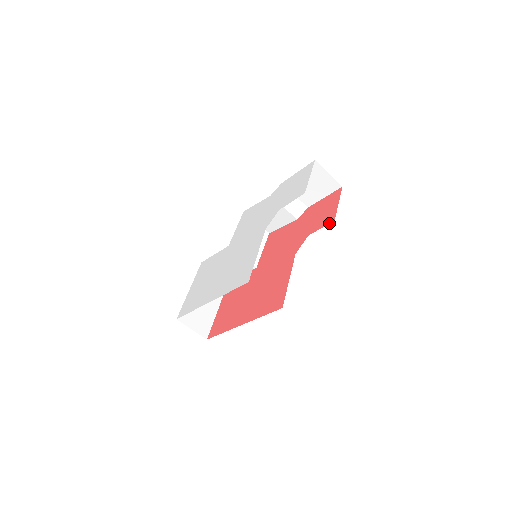
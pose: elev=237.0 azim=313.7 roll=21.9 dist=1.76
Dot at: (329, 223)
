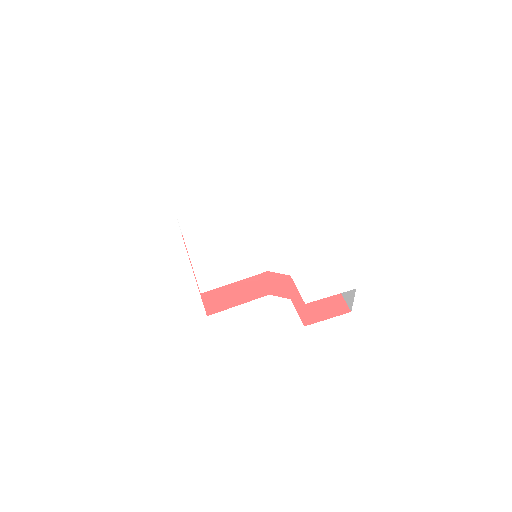
Dot at: (302, 321)
